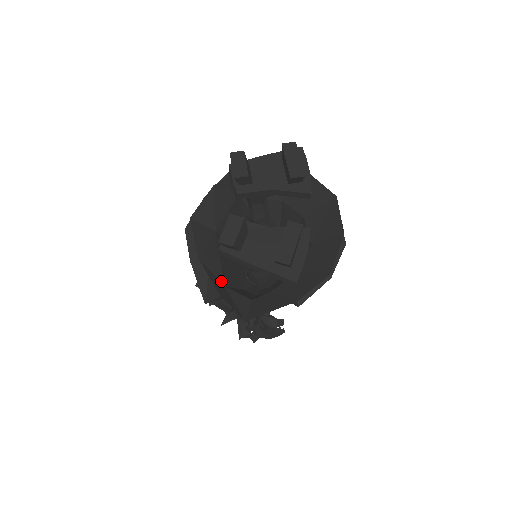
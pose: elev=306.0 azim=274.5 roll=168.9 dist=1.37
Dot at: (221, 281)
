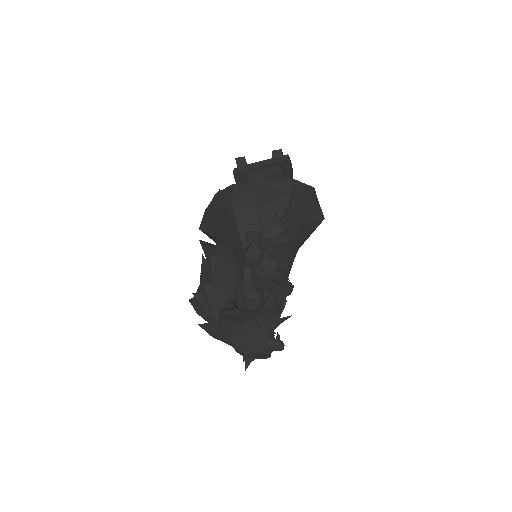
Dot at: occluded
